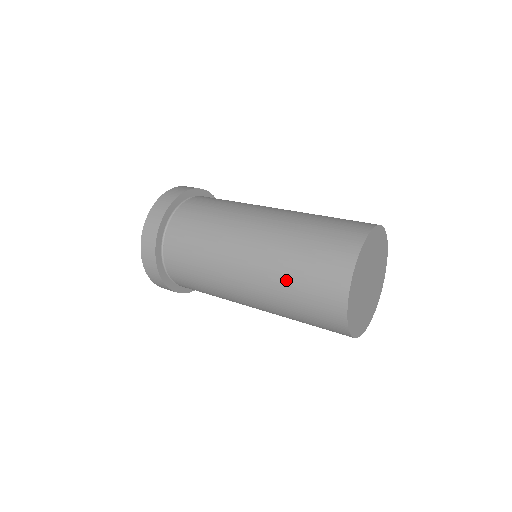
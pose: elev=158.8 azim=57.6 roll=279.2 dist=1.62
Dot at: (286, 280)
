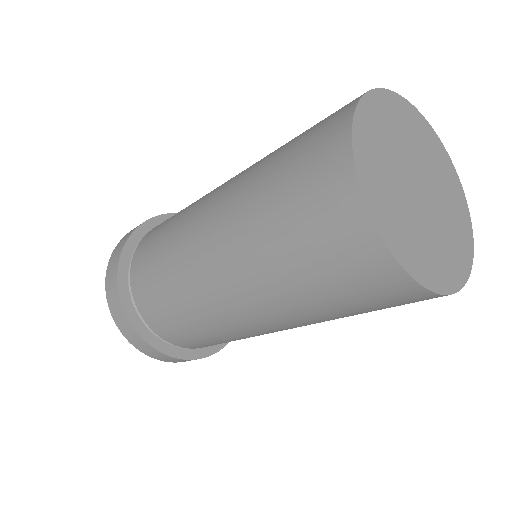
Dot at: occluded
